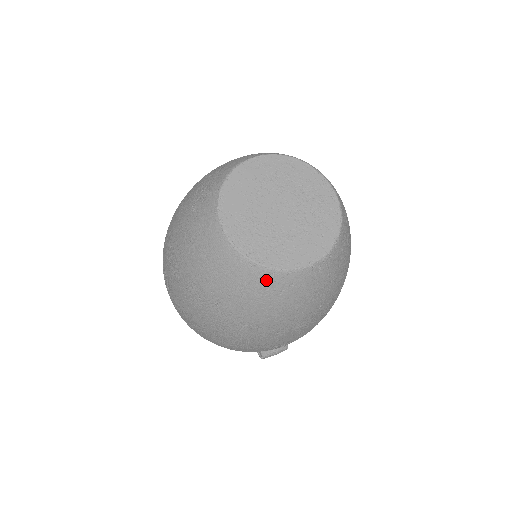
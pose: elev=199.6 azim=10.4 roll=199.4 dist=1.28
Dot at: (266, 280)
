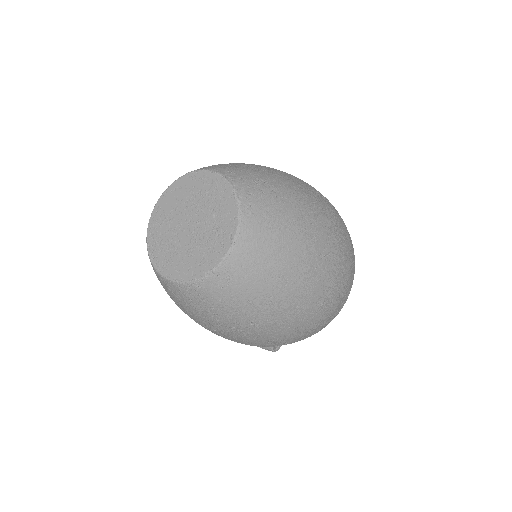
Dot at: (156, 273)
